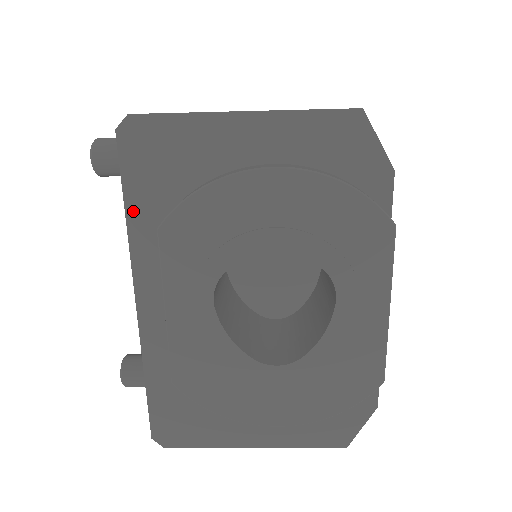
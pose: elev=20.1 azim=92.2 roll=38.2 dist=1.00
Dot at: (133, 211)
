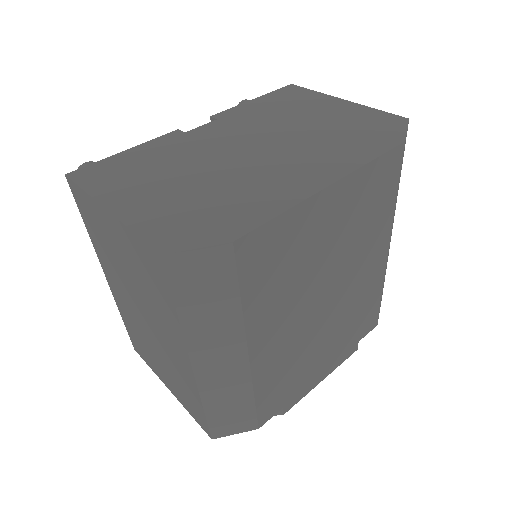
Dot at: occluded
